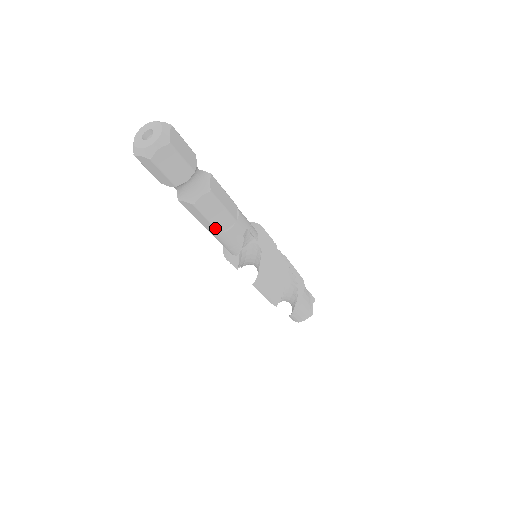
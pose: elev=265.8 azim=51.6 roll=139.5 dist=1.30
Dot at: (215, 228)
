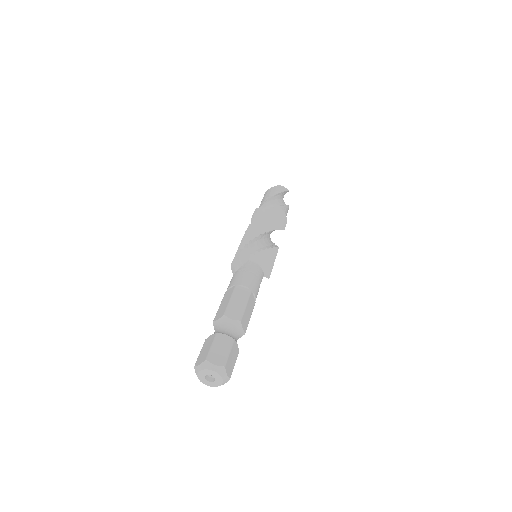
Dot at: occluded
